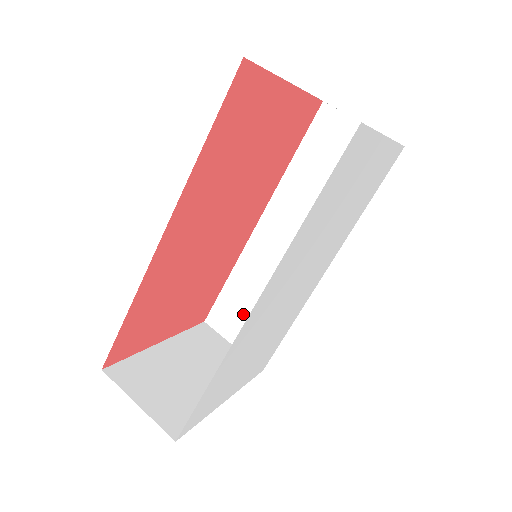
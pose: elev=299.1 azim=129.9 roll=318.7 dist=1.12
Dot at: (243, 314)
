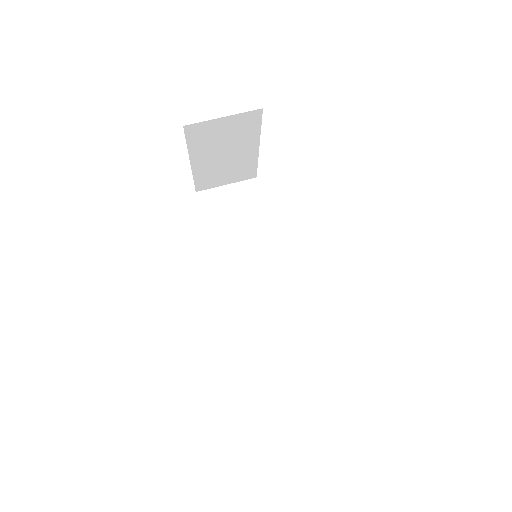
Dot at: (269, 347)
